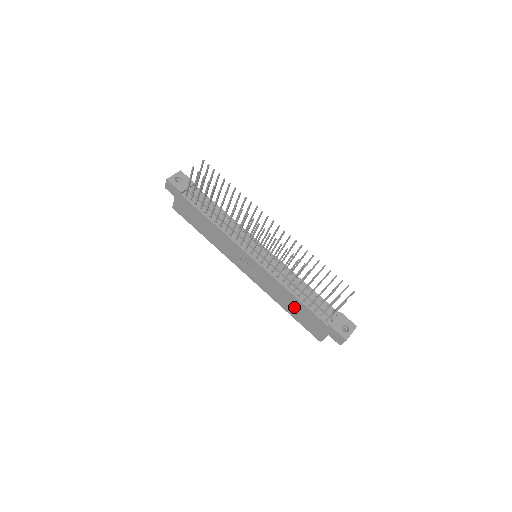
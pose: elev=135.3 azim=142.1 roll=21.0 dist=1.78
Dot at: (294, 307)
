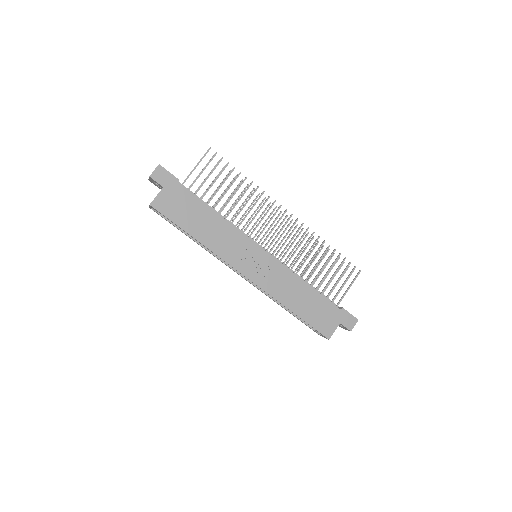
Dot at: (305, 301)
